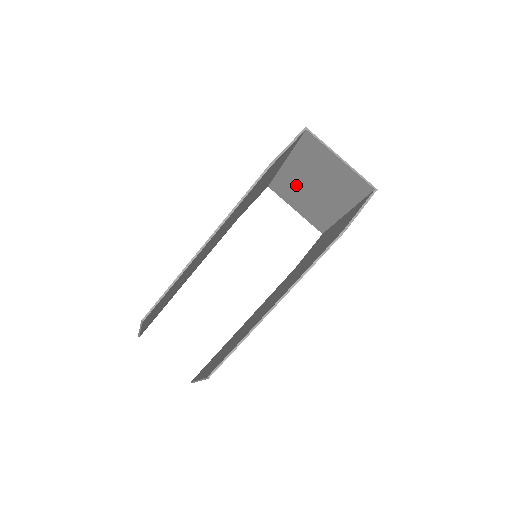
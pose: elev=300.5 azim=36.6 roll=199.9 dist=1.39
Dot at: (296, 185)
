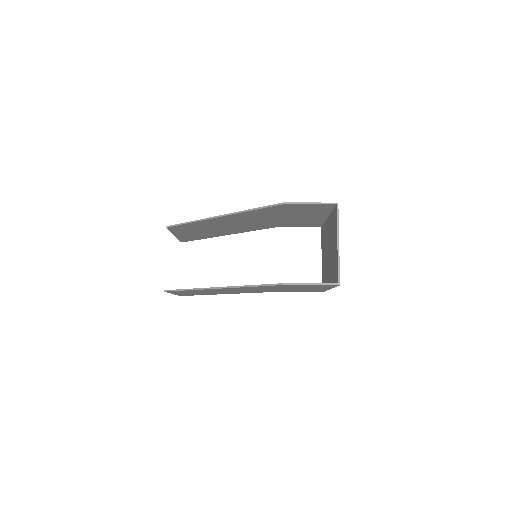
Dot at: (326, 240)
